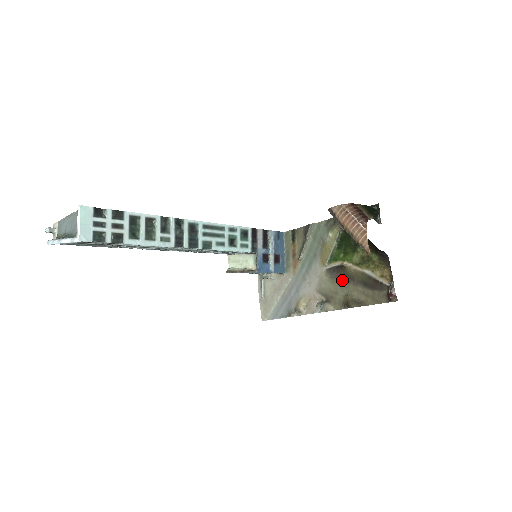
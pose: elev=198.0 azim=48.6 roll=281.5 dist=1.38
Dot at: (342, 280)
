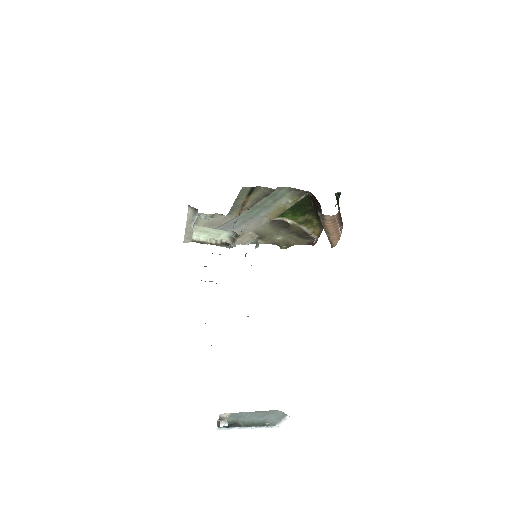
Dot at: (281, 229)
